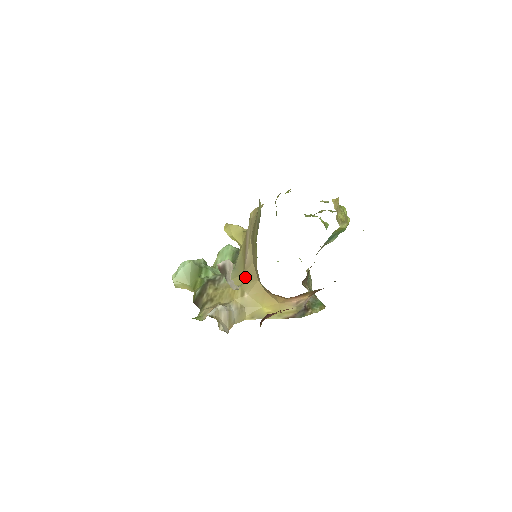
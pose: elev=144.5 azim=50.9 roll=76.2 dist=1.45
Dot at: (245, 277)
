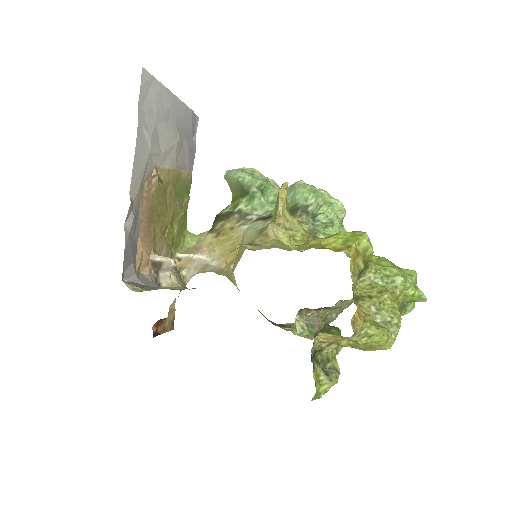
Dot at: (240, 256)
